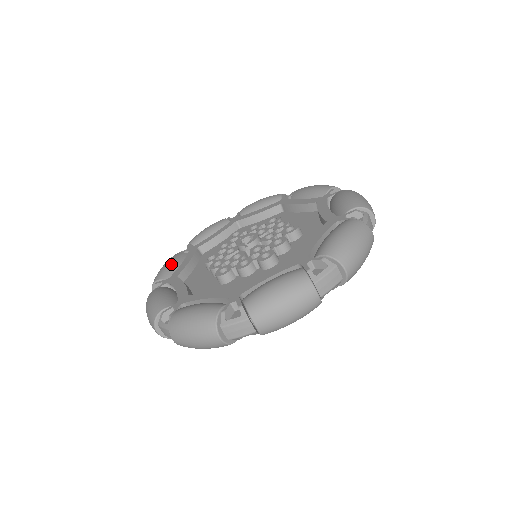
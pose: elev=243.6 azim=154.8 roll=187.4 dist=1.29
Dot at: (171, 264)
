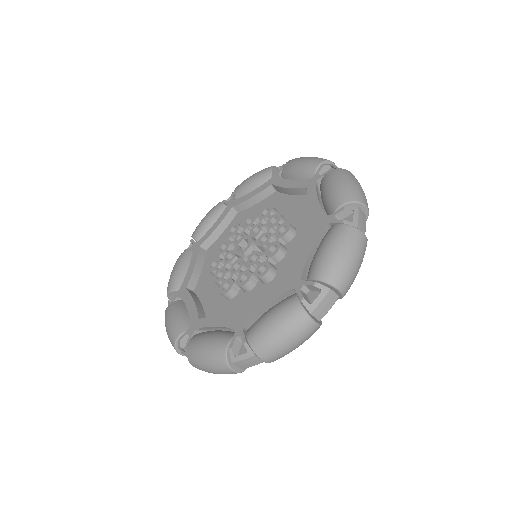
Dot at: (179, 270)
